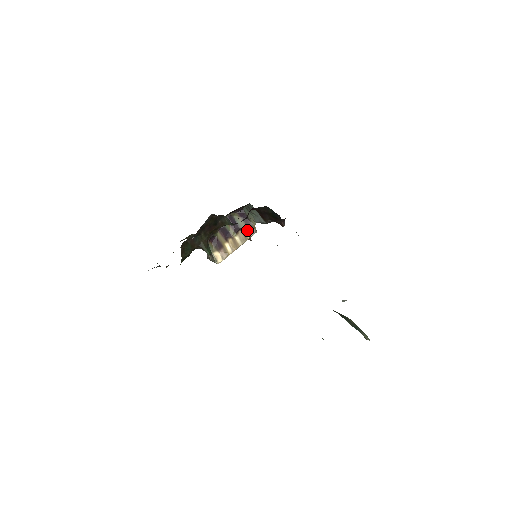
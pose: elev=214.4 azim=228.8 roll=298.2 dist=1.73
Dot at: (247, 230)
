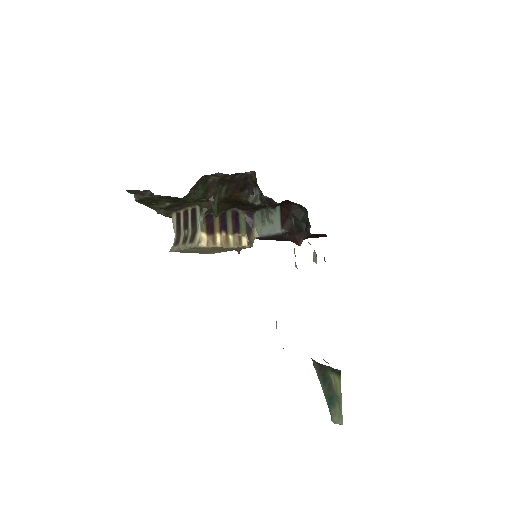
Dot at: (244, 238)
